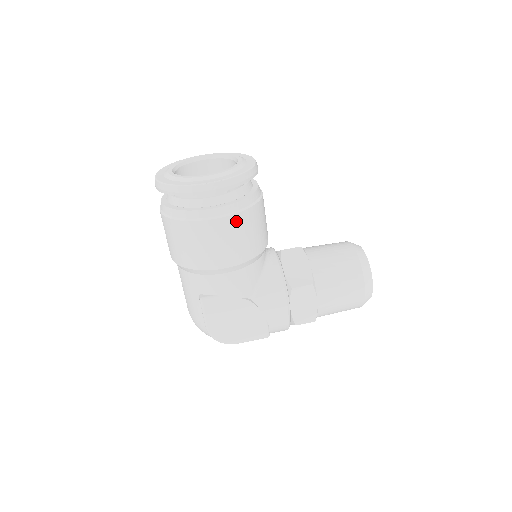
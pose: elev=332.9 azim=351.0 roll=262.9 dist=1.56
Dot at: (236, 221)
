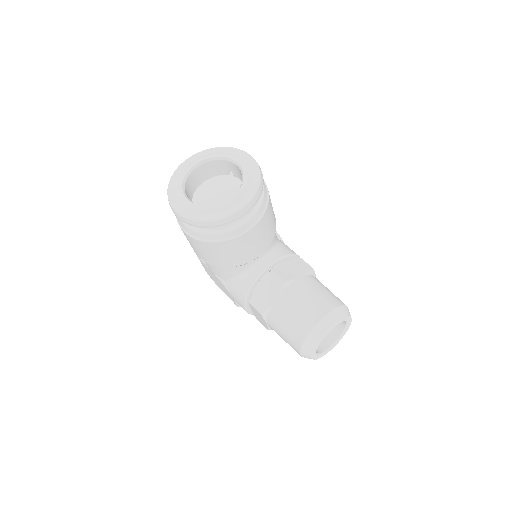
Dot at: (199, 243)
